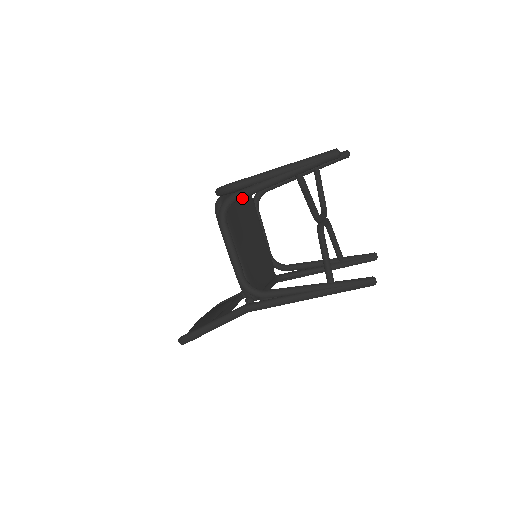
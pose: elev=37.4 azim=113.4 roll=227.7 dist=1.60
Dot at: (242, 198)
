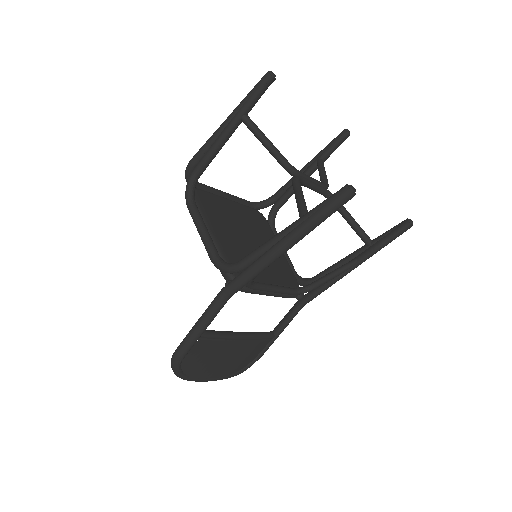
Dot at: (202, 169)
